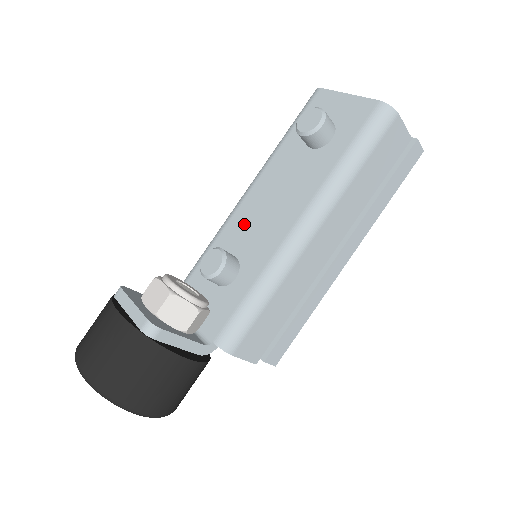
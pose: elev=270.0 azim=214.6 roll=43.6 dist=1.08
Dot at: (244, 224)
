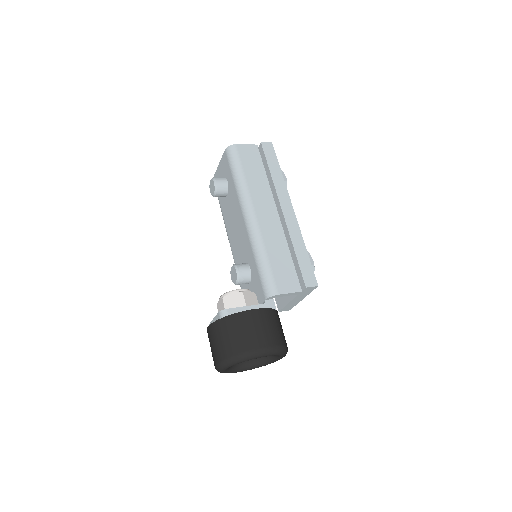
Dot at: (237, 251)
